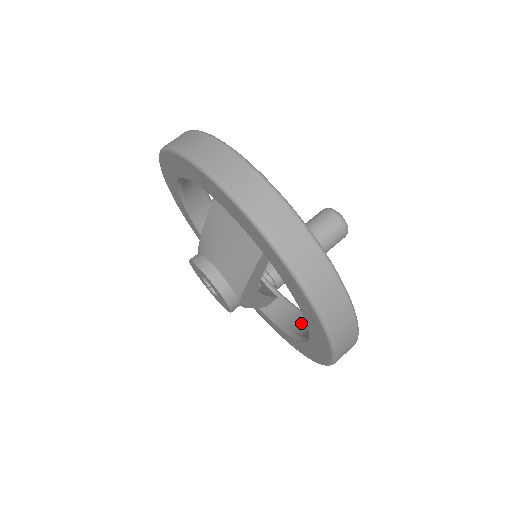
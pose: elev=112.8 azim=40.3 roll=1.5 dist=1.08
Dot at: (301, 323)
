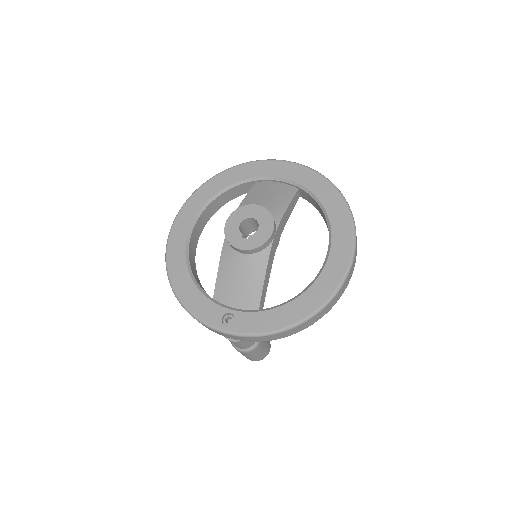
Dot at: occluded
